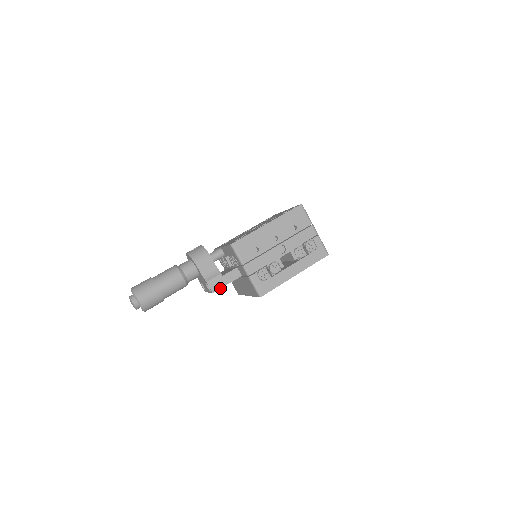
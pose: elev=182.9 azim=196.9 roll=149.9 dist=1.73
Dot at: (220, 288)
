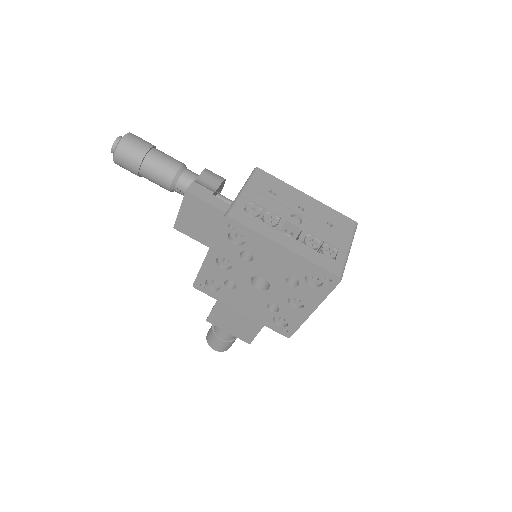
Dot at: (197, 196)
